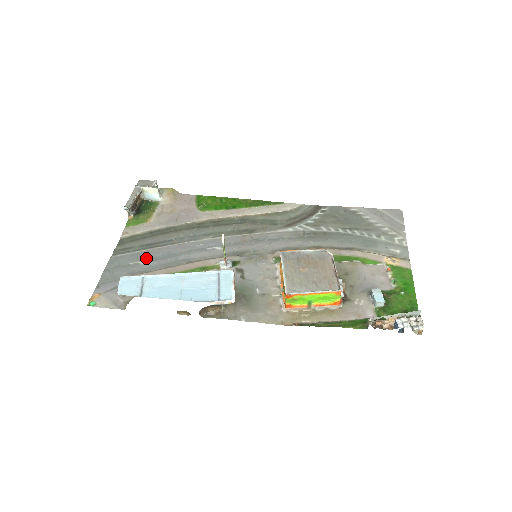
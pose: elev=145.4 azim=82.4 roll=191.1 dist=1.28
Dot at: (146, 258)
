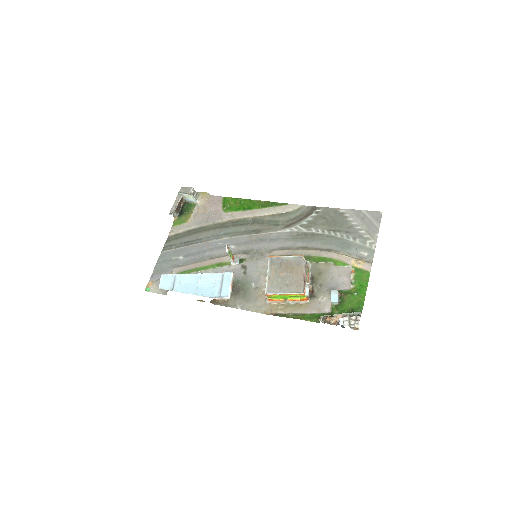
Dot at: (183, 254)
